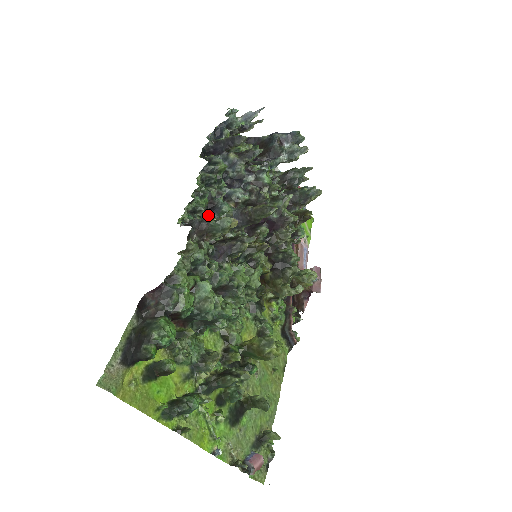
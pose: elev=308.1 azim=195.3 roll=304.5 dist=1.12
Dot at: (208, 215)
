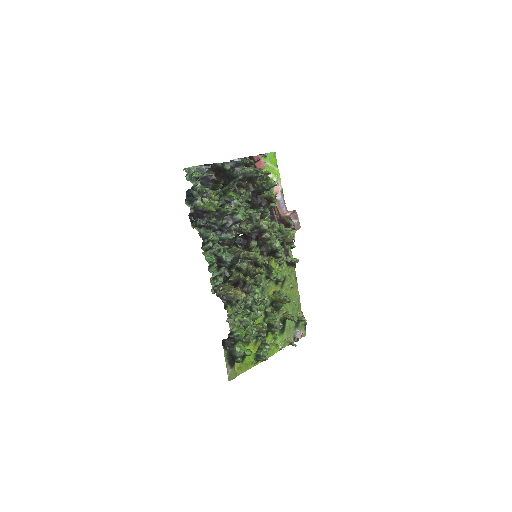
Dot at: (227, 292)
